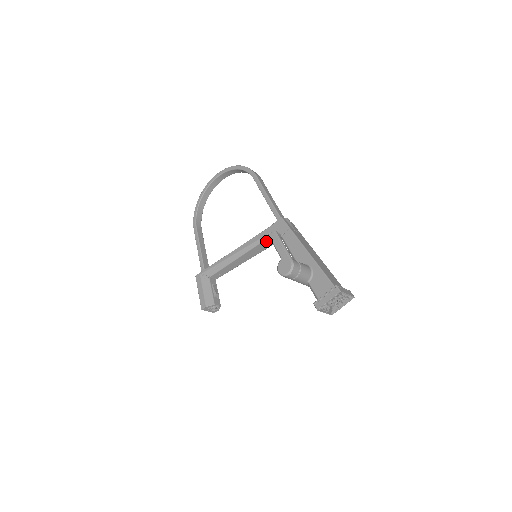
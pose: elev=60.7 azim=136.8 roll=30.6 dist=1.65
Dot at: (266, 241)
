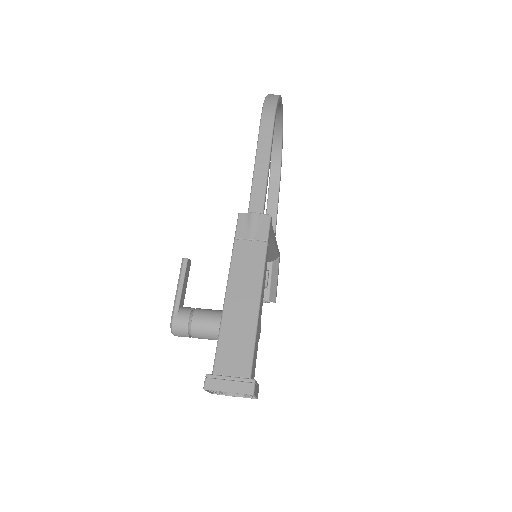
Dot at: occluded
